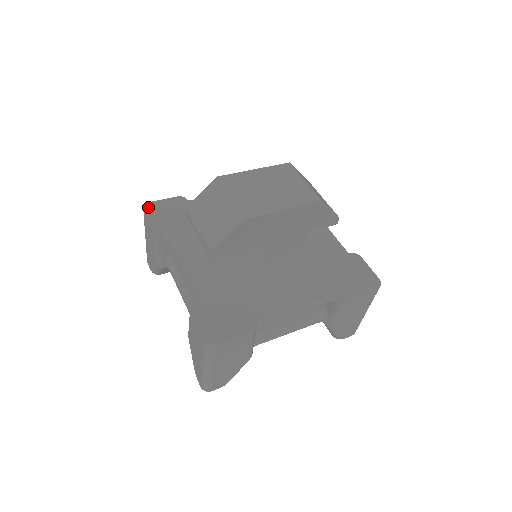
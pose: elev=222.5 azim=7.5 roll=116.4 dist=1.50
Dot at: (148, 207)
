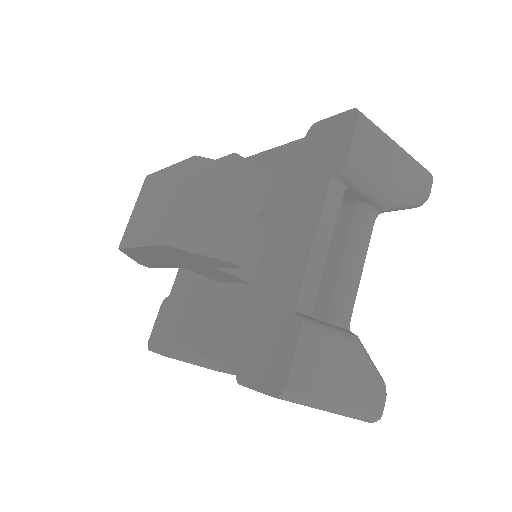
Dot at: occluded
